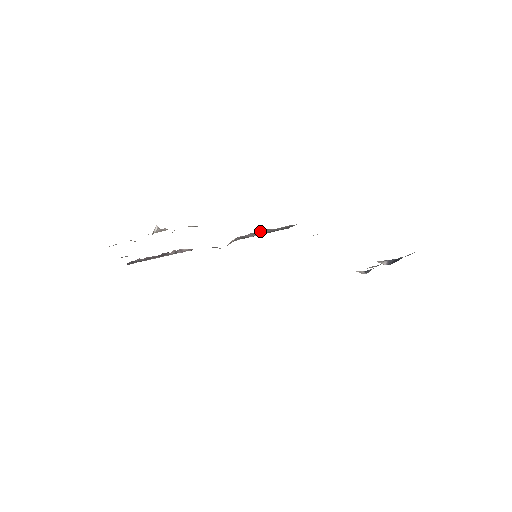
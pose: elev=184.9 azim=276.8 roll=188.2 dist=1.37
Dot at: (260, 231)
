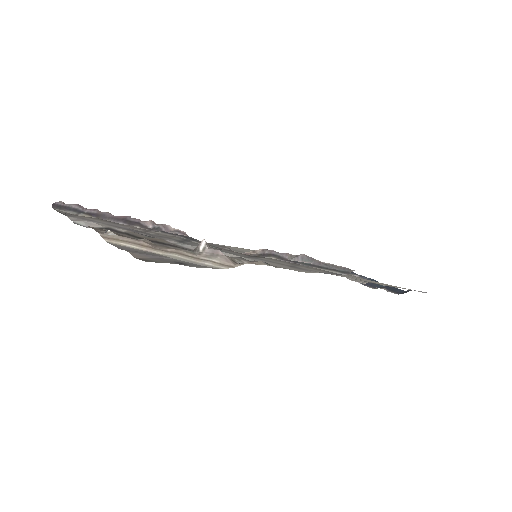
Dot at: (303, 257)
